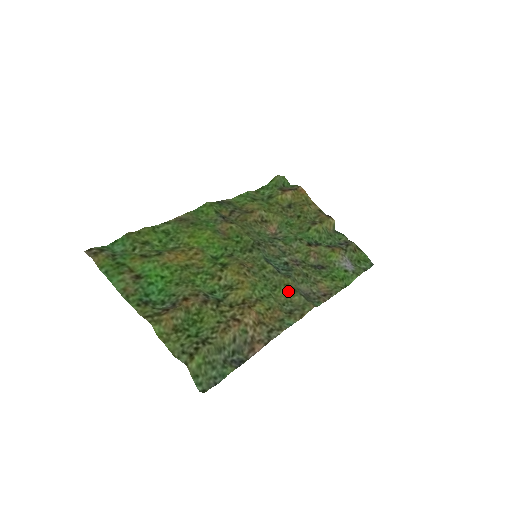
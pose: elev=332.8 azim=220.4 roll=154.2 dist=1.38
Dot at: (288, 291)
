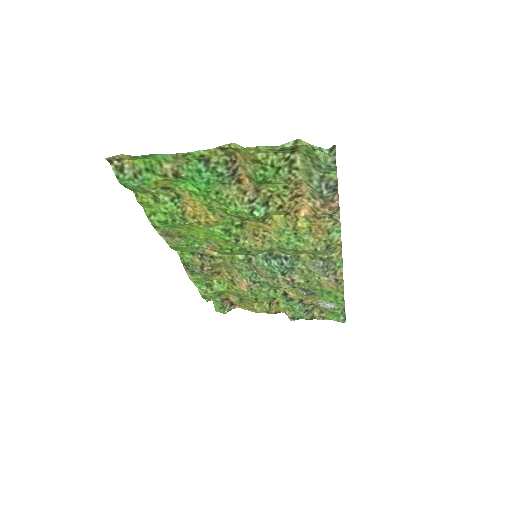
Dot at: (309, 253)
